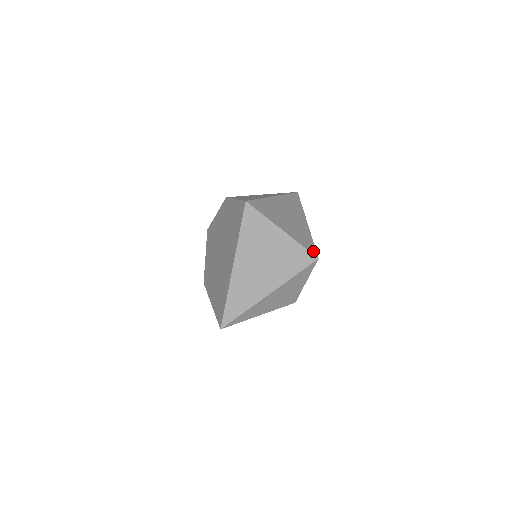
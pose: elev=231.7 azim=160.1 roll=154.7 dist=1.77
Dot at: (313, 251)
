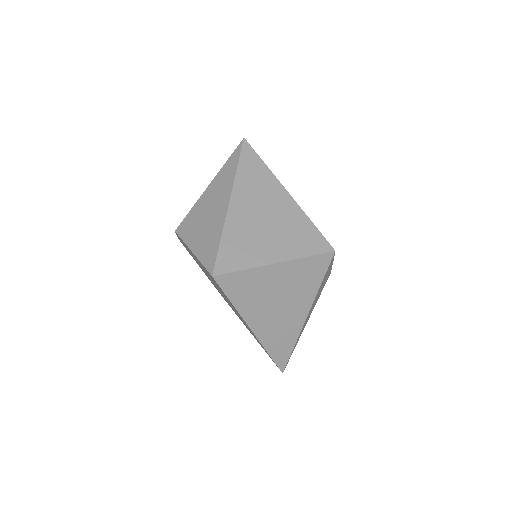
Dot at: (323, 246)
